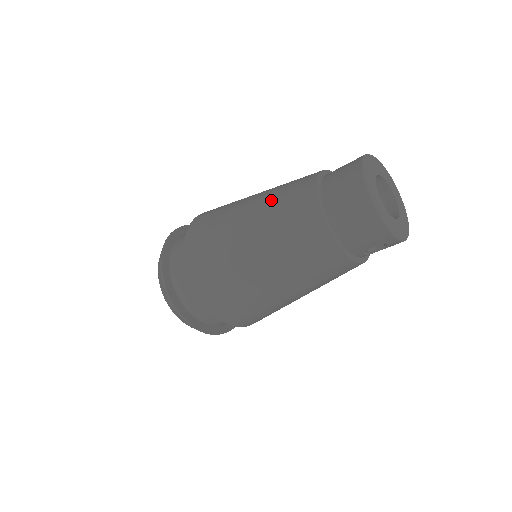
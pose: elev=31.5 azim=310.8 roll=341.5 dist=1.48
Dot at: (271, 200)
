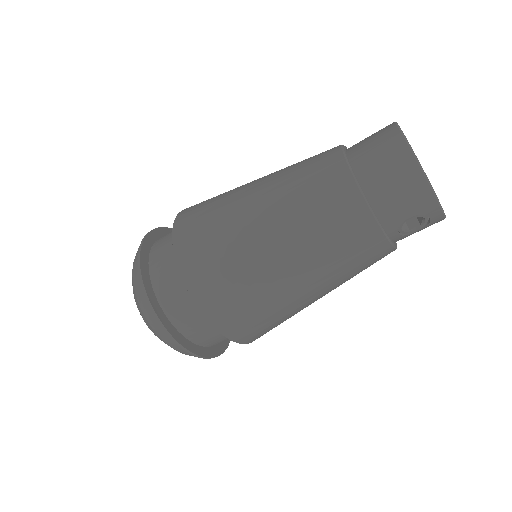
Dot at: (285, 171)
